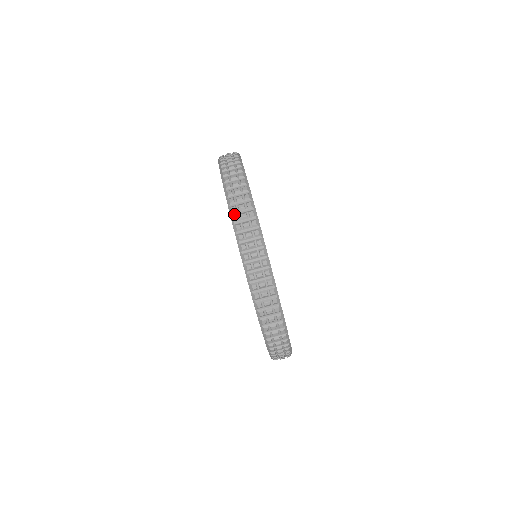
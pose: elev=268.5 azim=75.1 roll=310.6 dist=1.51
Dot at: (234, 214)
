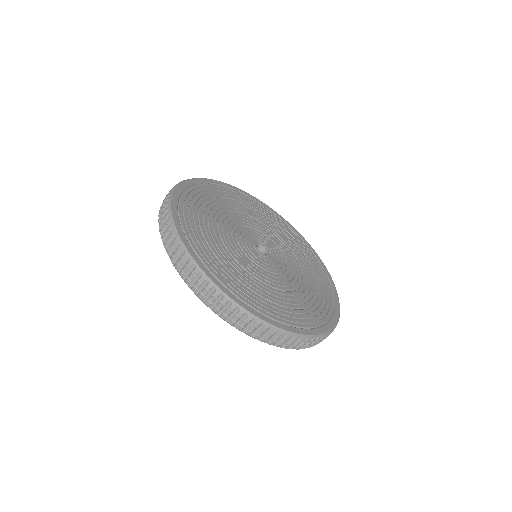
Dot at: (197, 293)
